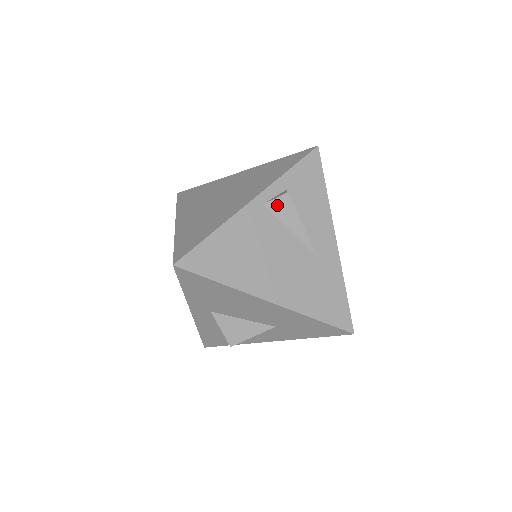
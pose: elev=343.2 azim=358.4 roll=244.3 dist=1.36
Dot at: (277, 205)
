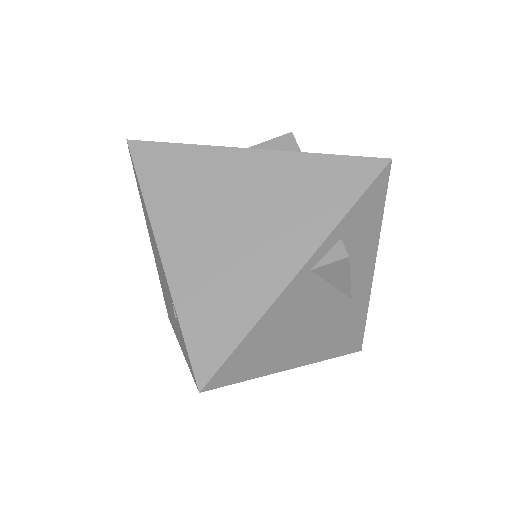
Dot at: (329, 268)
